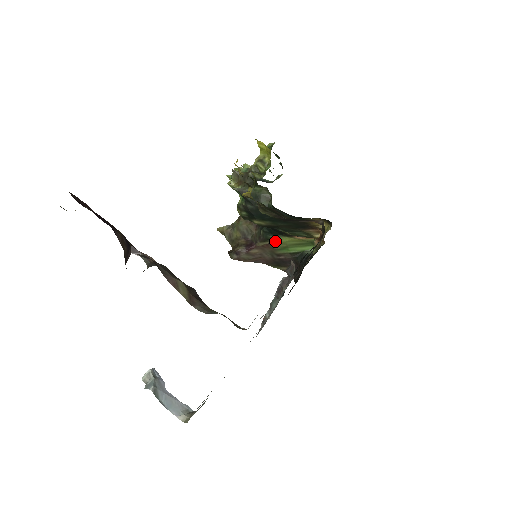
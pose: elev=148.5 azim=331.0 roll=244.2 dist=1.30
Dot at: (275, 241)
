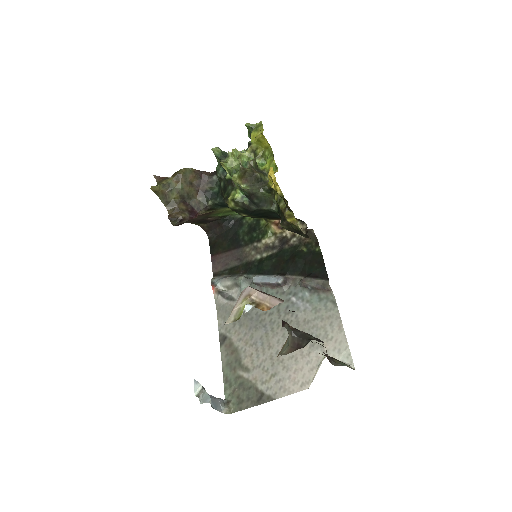
Dot at: (217, 210)
